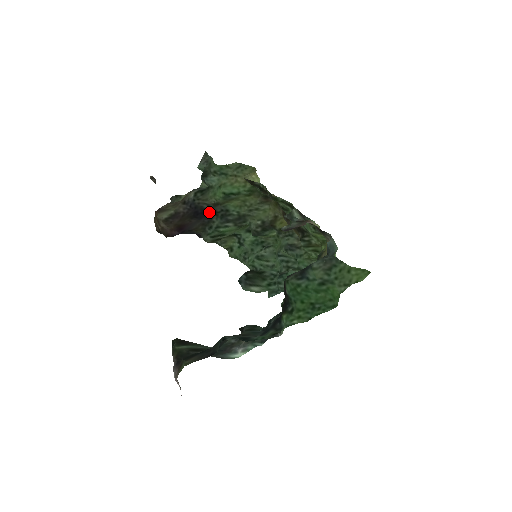
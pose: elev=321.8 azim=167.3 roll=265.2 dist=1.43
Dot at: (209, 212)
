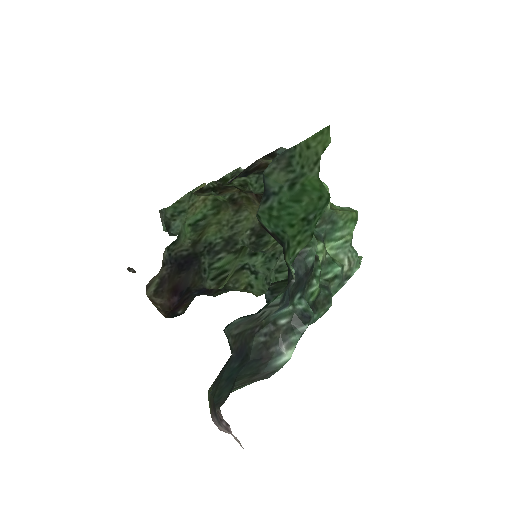
Dot at: (193, 257)
